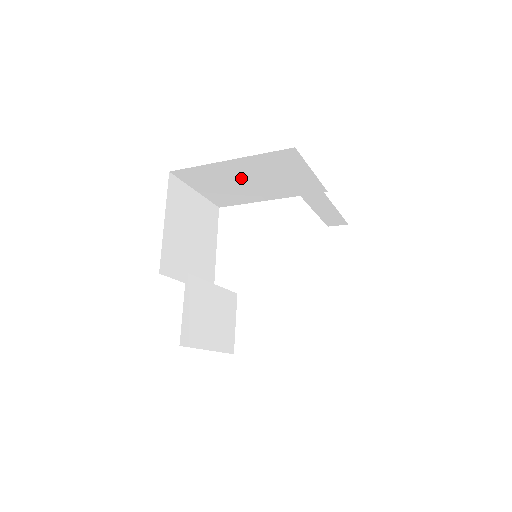
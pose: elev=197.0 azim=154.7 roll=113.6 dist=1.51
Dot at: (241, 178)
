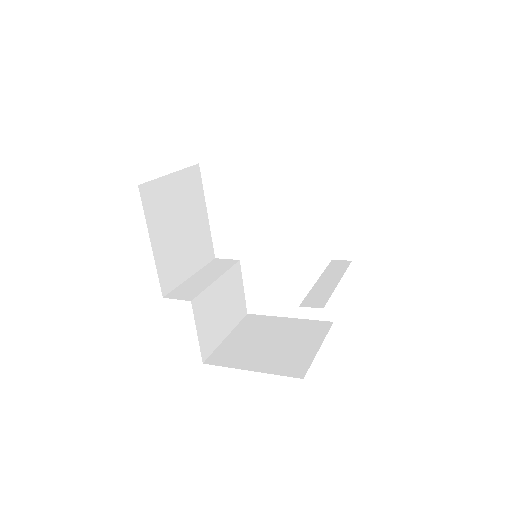
Dot at: occluded
